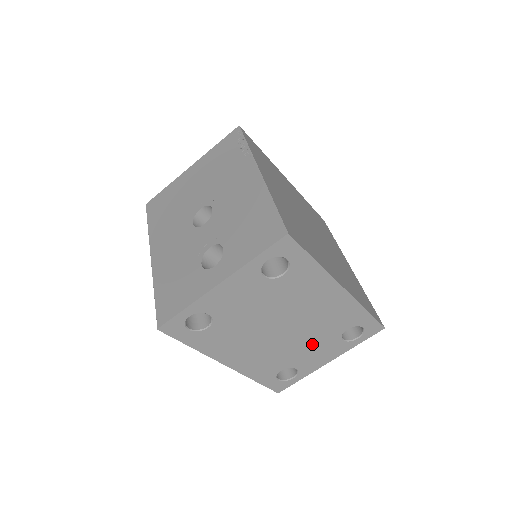
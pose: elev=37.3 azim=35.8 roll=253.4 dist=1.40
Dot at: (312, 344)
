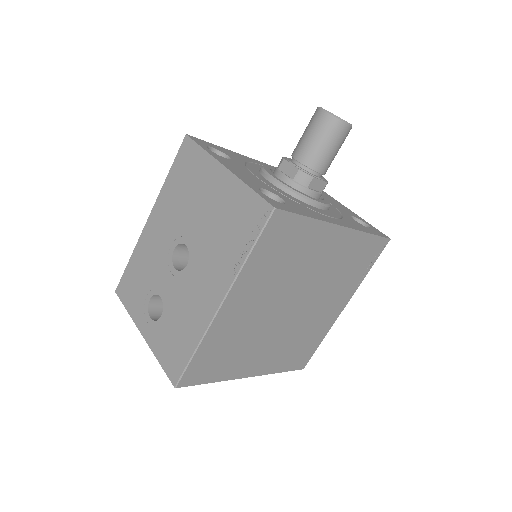
Dot at: occluded
